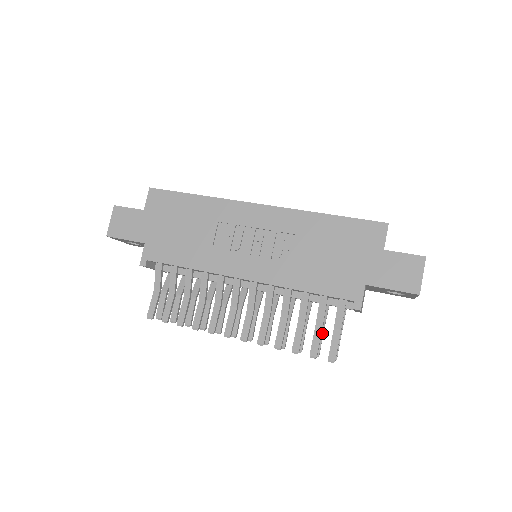
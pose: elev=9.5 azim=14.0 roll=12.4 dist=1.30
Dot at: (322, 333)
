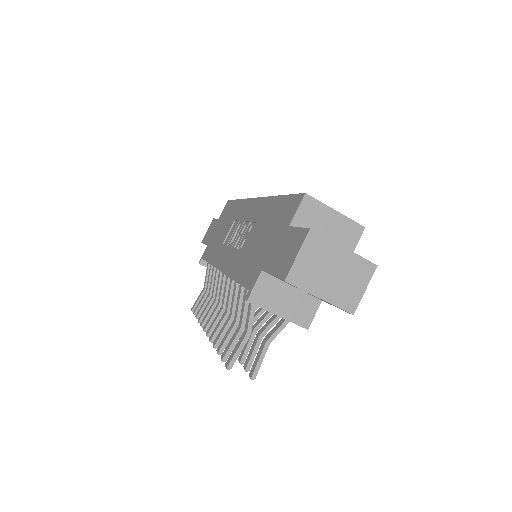
Dot at: (256, 342)
